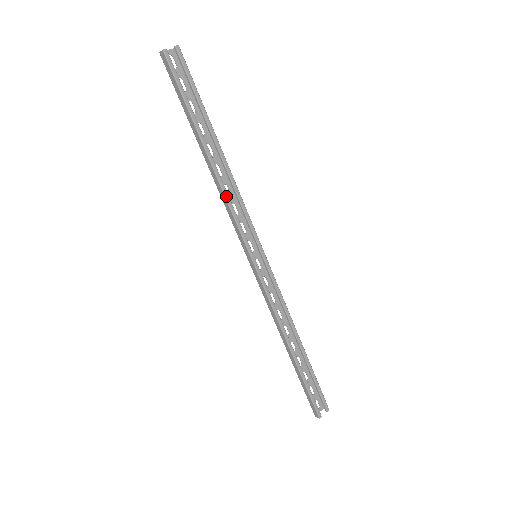
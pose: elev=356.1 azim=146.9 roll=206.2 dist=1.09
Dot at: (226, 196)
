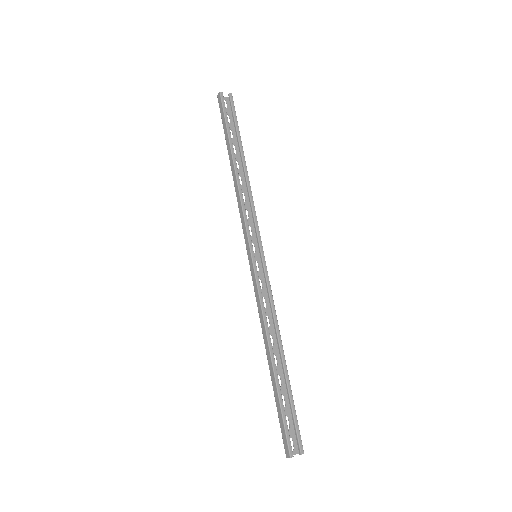
Dot at: (241, 196)
